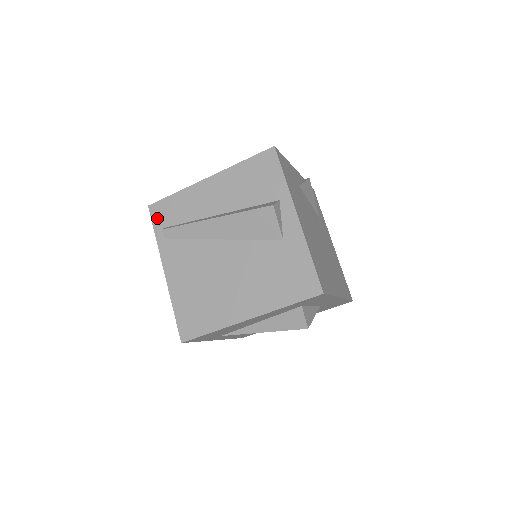
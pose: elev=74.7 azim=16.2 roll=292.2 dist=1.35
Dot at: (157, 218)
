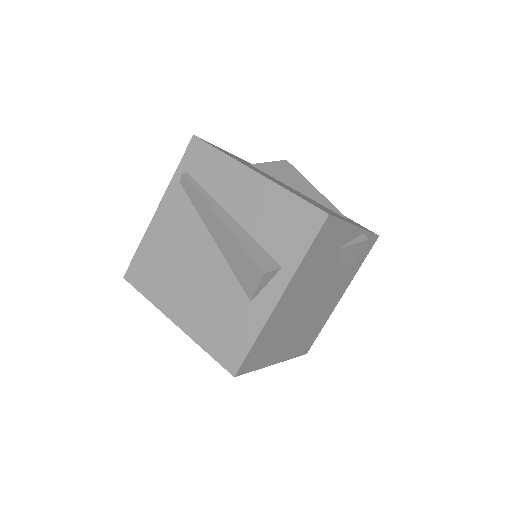
Dot at: (190, 156)
